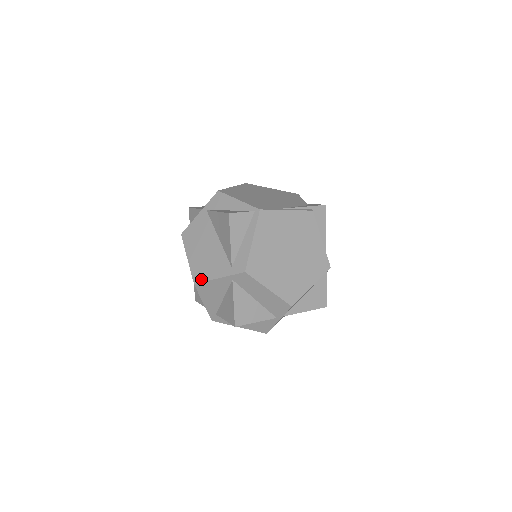
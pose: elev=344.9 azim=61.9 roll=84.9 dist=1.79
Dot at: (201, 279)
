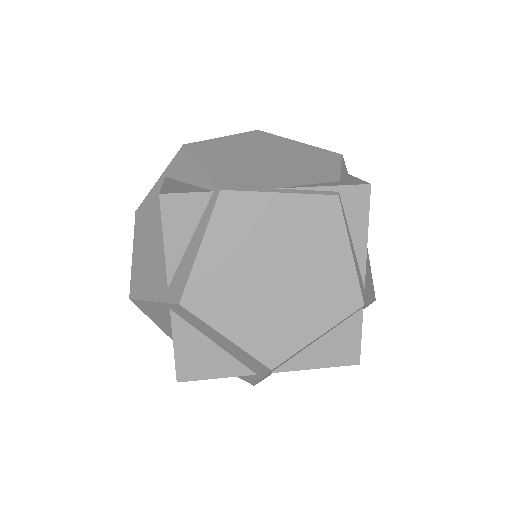
Dot at: (136, 294)
